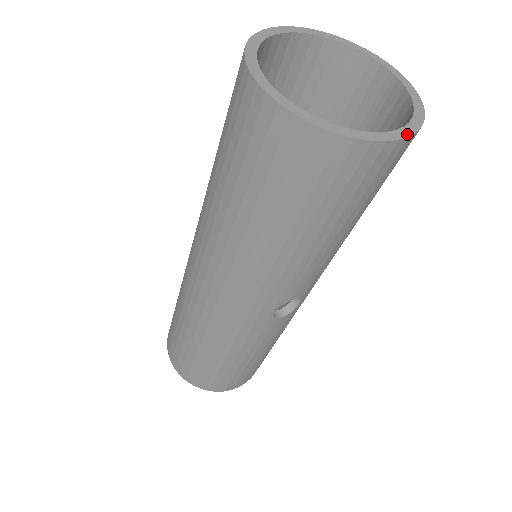
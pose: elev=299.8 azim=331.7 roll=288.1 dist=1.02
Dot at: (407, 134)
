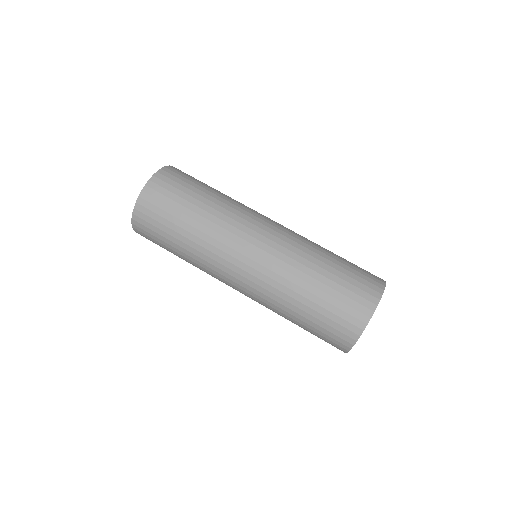
Dot at: occluded
